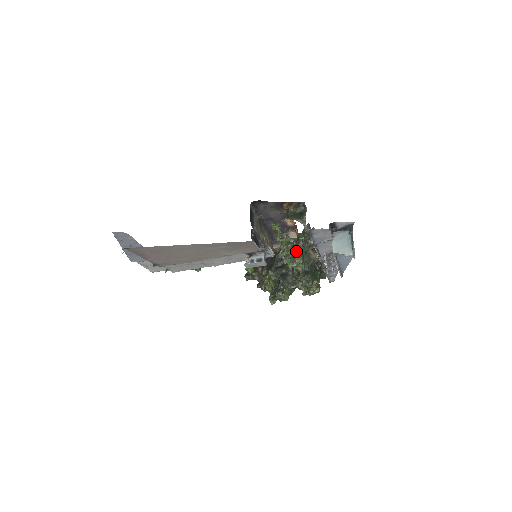
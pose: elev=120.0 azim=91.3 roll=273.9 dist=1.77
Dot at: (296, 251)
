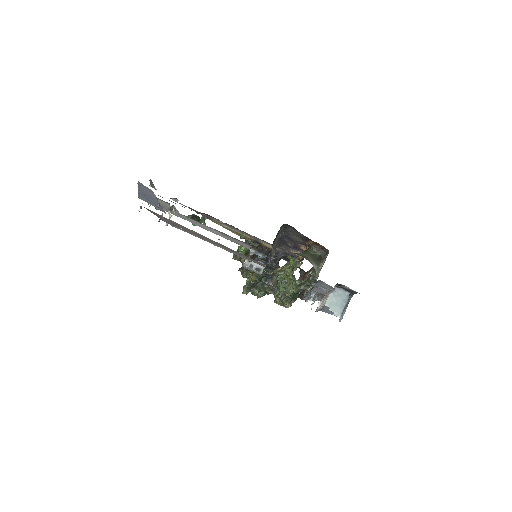
Dot at: (296, 290)
